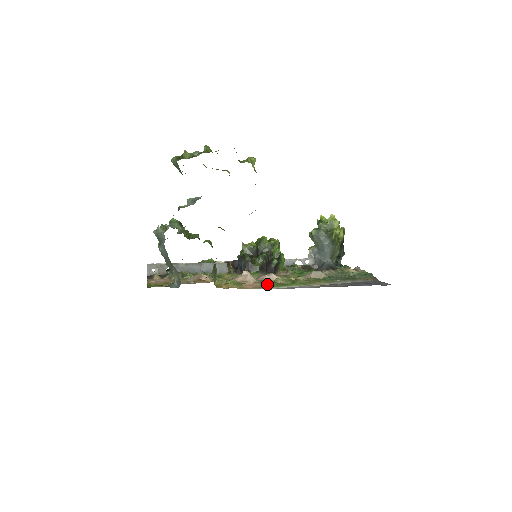
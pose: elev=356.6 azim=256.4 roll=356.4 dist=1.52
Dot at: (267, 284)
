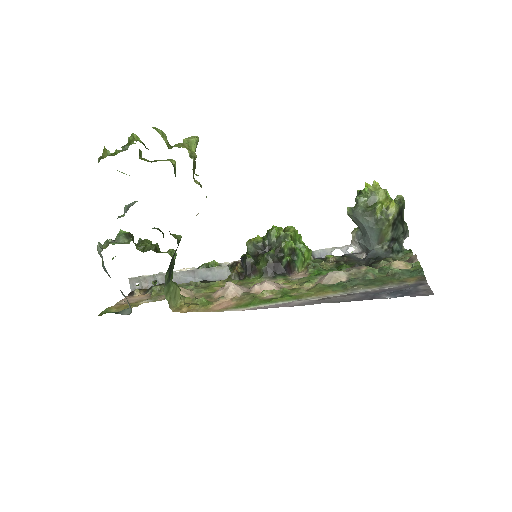
Dot at: (245, 301)
